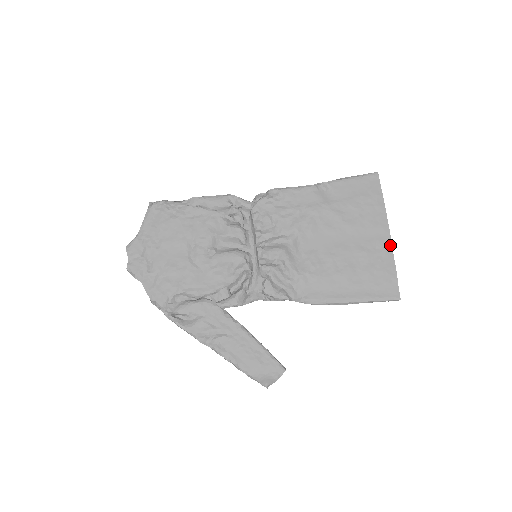
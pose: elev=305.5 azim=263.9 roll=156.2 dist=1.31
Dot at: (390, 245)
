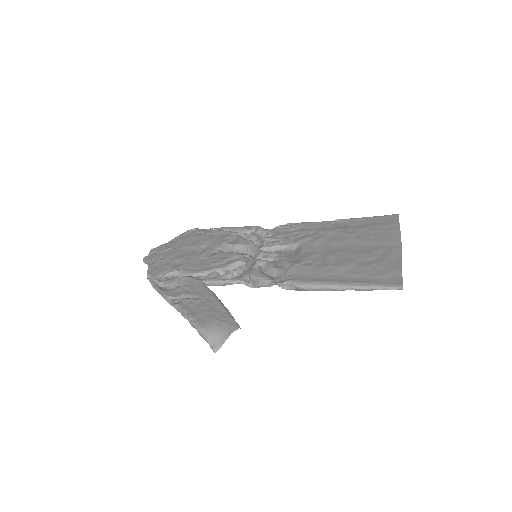
Dot at: (399, 251)
